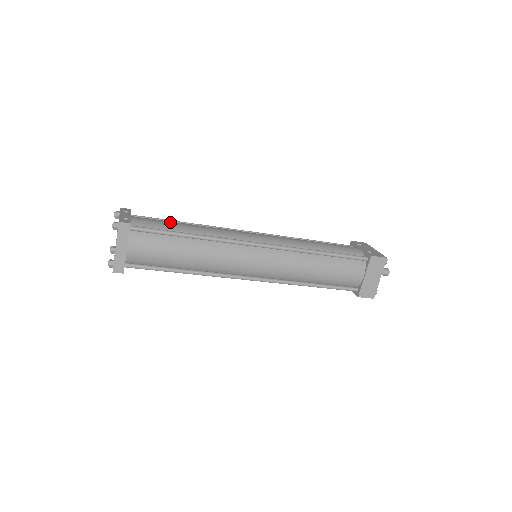
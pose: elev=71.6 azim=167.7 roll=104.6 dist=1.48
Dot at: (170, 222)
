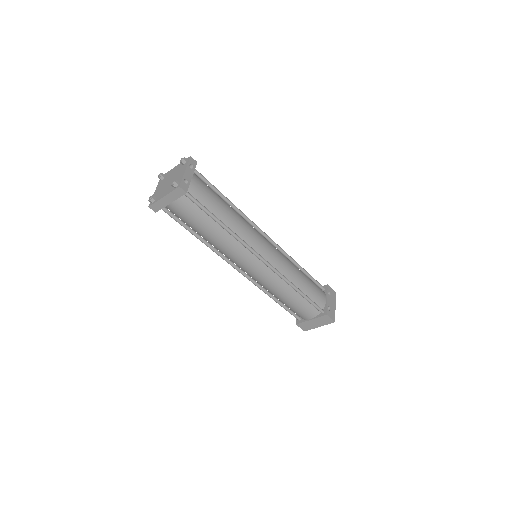
Dot at: (217, 200)
